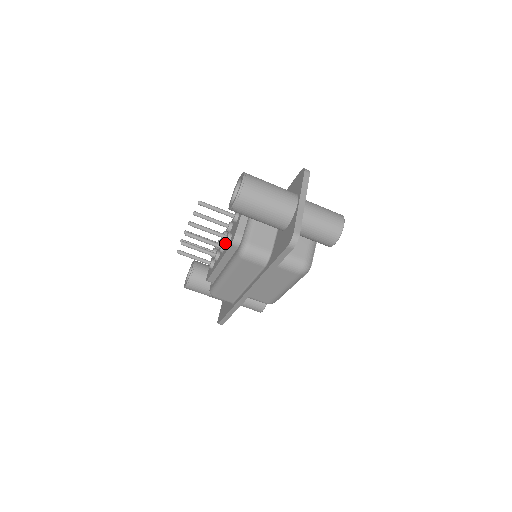
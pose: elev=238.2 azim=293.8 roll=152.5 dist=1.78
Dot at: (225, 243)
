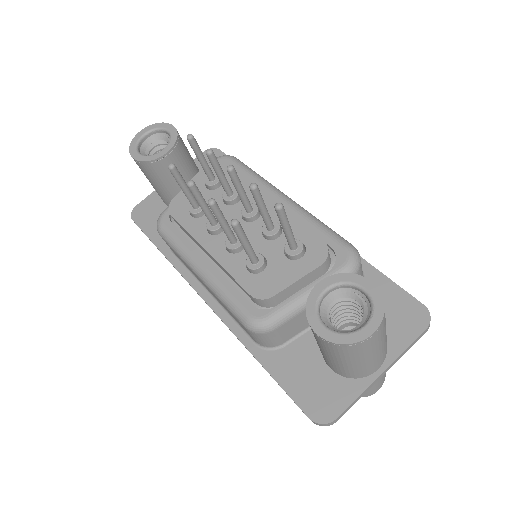
Dot at: occluded
